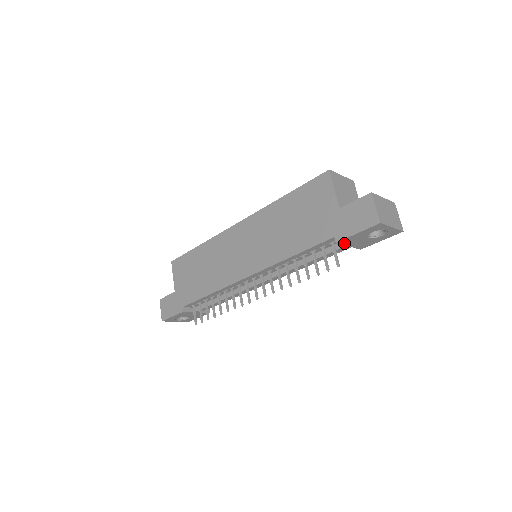
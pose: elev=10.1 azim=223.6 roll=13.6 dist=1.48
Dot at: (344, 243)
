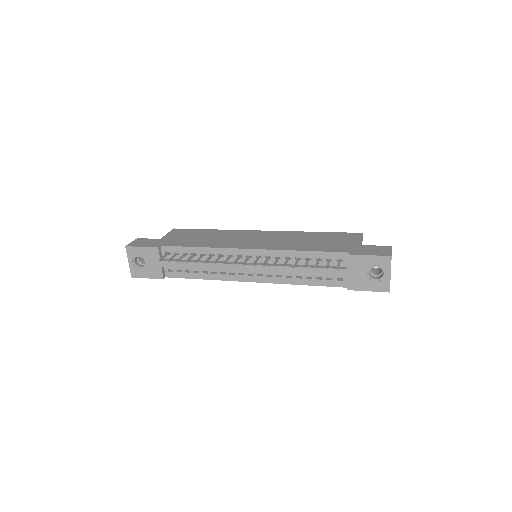
Dot at: (350, 262)
